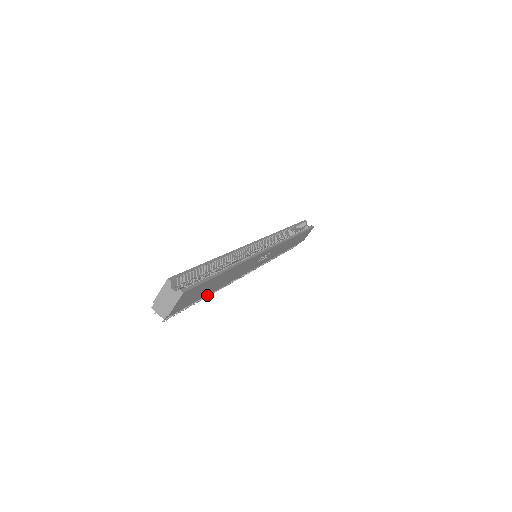
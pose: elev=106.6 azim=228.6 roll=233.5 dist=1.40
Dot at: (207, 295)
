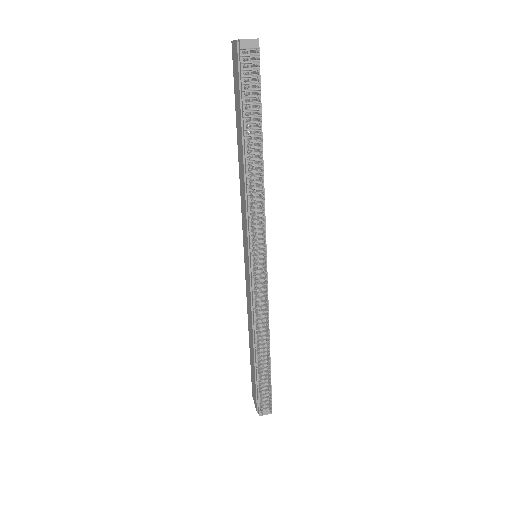
Dot at: (261, 145)
